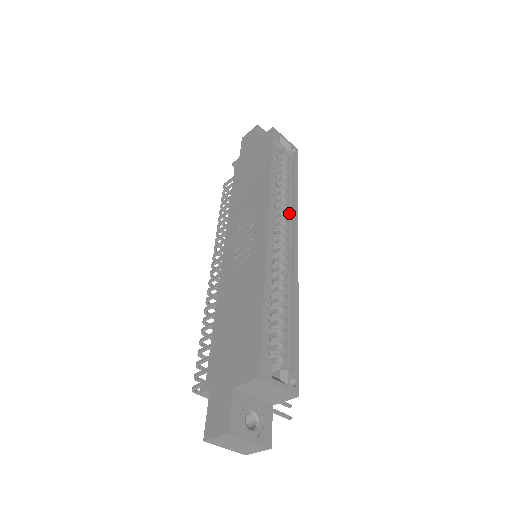
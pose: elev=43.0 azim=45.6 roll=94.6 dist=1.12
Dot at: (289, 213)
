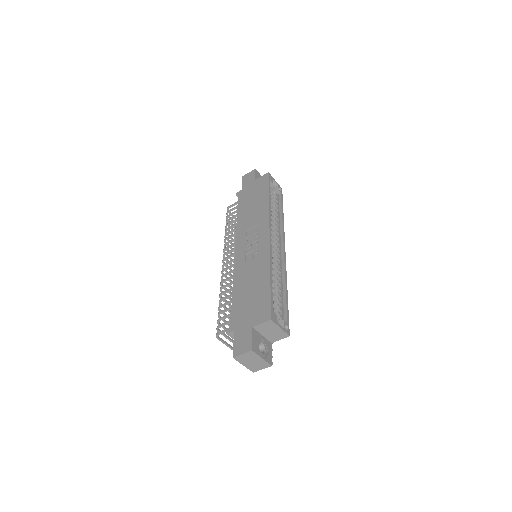
Dot at: (279, 230)
